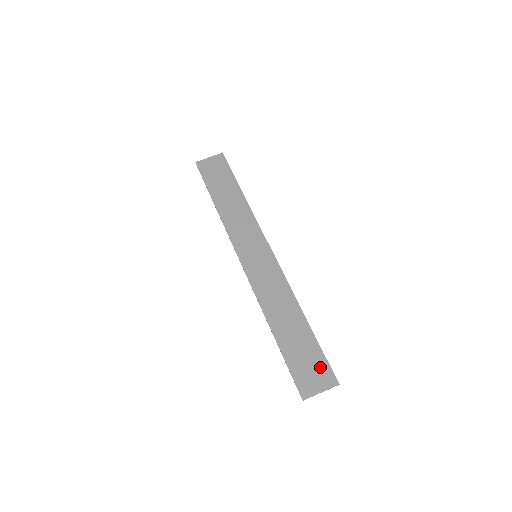
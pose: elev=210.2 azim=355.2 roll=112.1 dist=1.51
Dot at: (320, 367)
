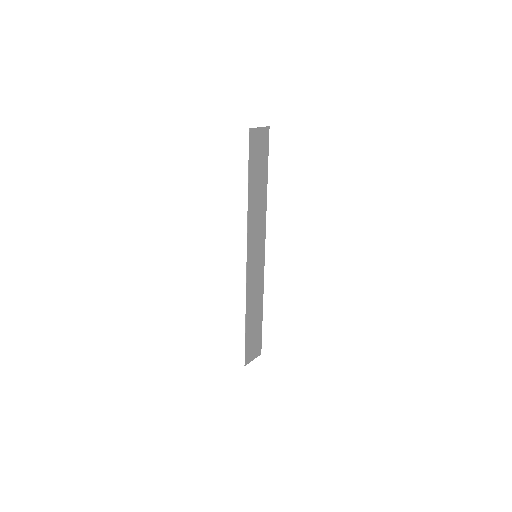
Dot at: (258, 344)
